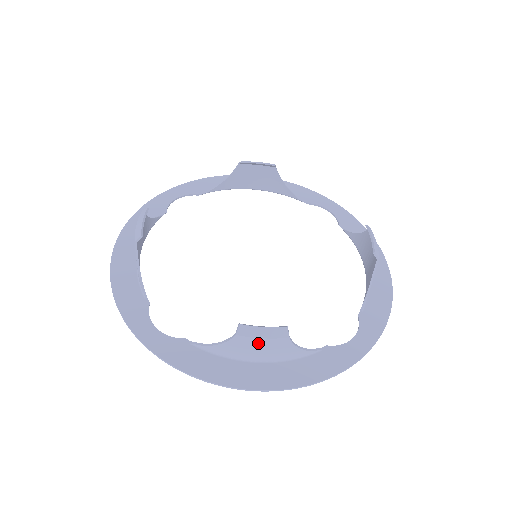
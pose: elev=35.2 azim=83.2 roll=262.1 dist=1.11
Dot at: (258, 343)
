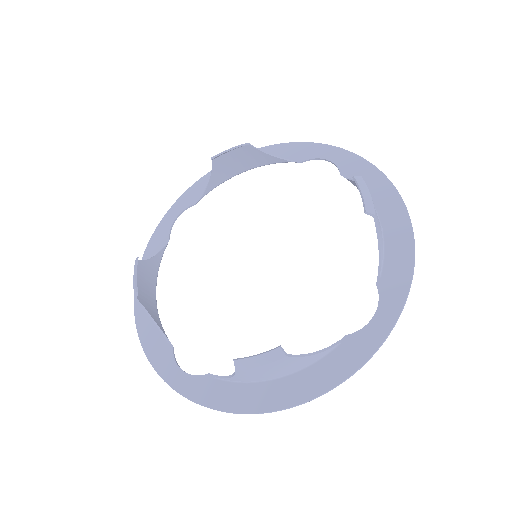
Dot at: (261, 369)
